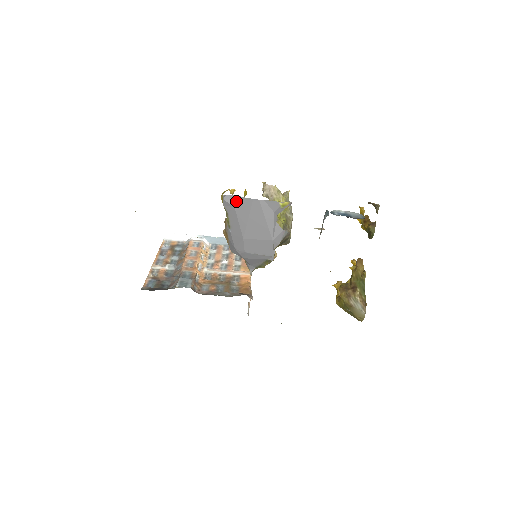
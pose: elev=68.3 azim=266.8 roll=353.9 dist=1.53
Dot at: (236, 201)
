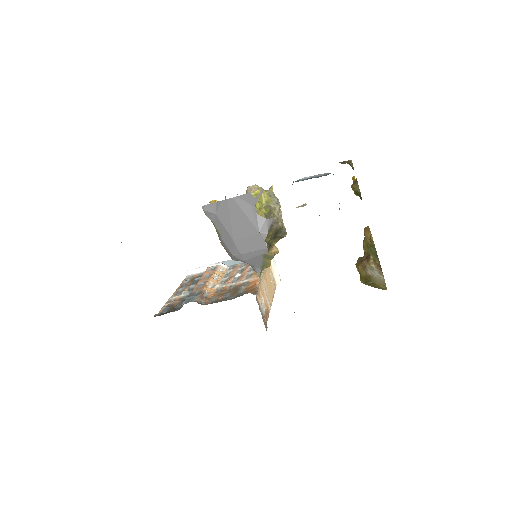
Dot at: (215, 208)
